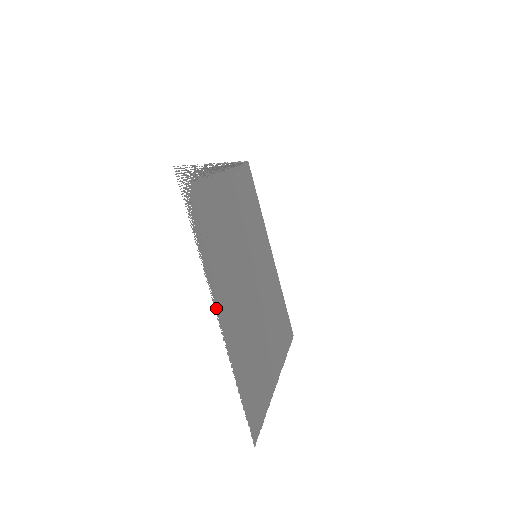
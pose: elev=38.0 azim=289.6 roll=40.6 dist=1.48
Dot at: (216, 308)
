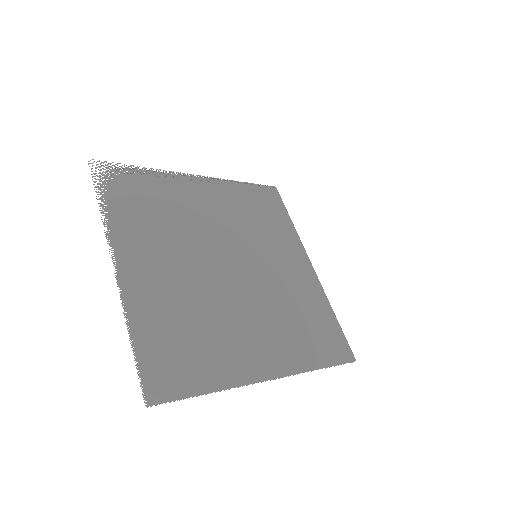
Dot at: (116, 262)
